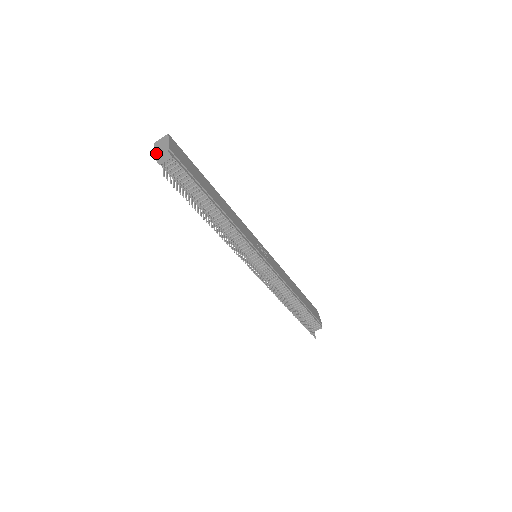
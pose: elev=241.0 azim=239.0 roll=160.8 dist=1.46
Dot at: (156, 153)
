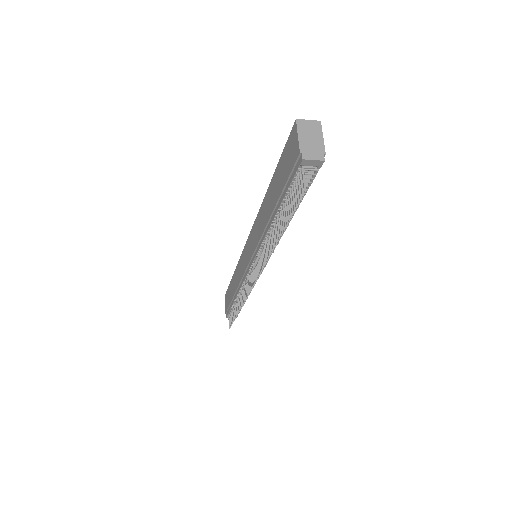
Dot at: (303, 145)
